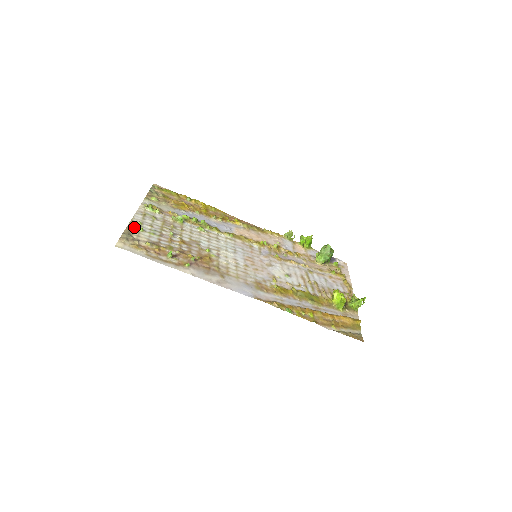
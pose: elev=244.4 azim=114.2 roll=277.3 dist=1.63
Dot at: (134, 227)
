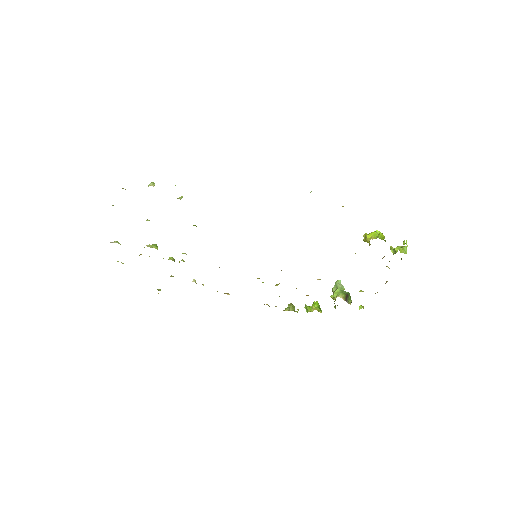
Dot at: occluded
